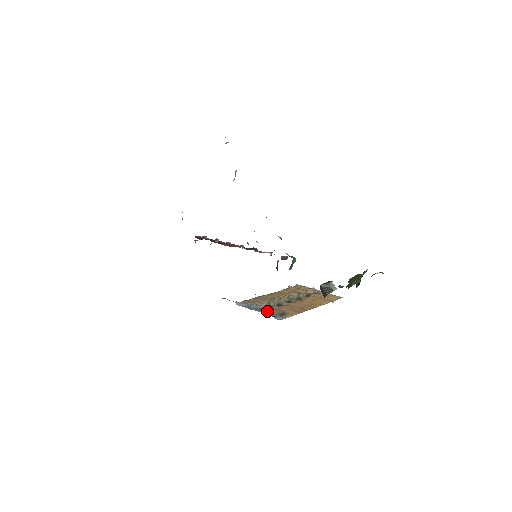
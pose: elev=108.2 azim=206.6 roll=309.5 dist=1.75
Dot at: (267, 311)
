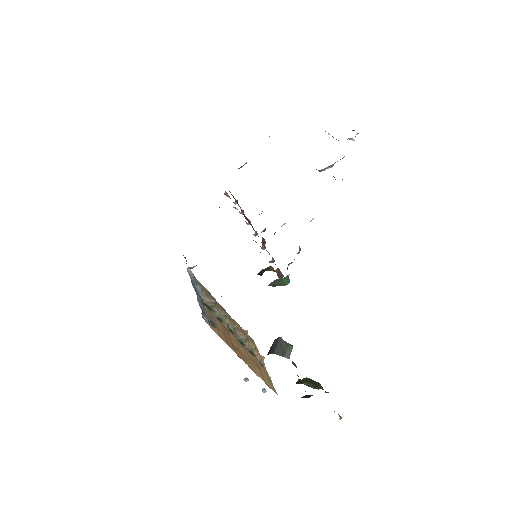
Dot at: occluded
